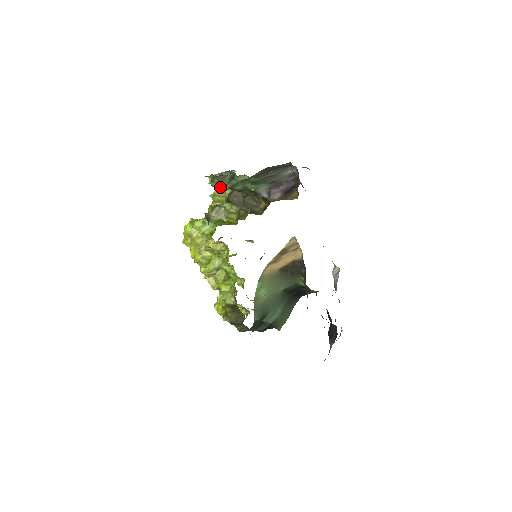
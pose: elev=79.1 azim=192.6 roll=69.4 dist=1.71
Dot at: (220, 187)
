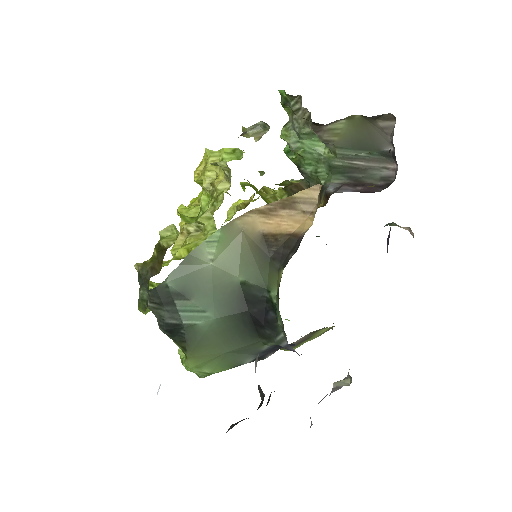
Dot at: (288, 140)
